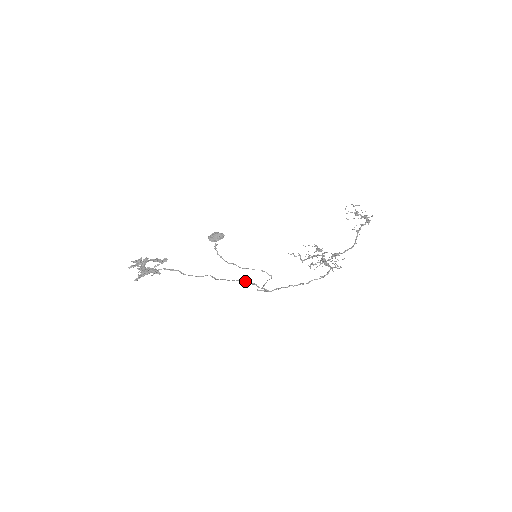
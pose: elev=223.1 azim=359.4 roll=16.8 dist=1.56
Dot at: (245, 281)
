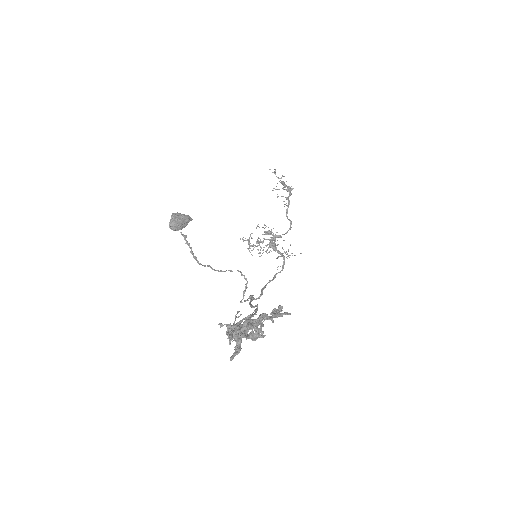
Dot at: occluded
